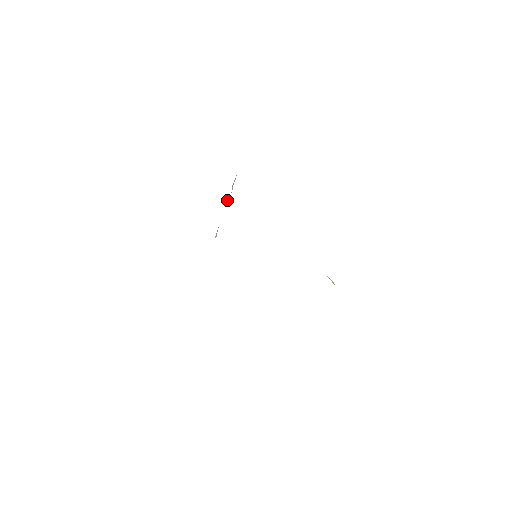
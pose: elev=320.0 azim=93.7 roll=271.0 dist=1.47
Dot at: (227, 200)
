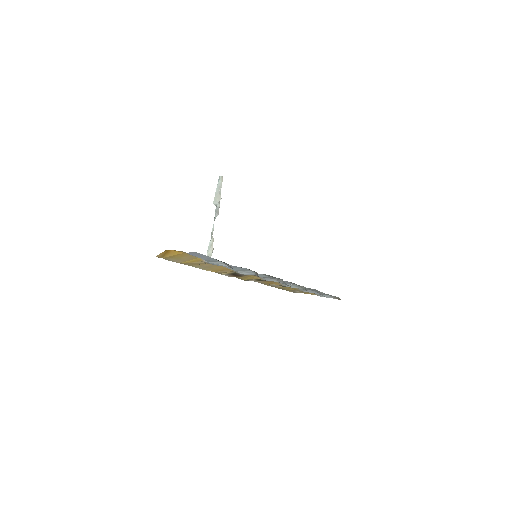
Dot at: (218, 209)
